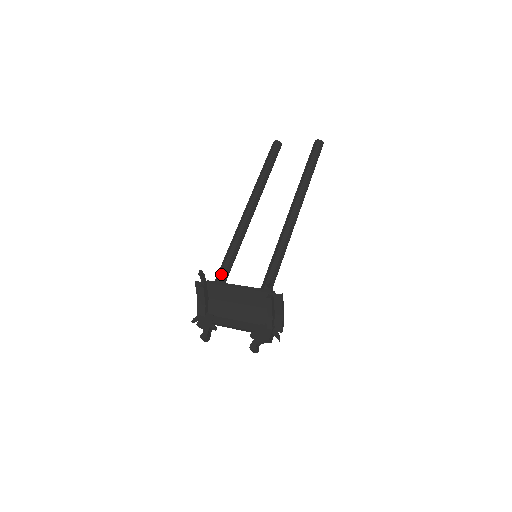
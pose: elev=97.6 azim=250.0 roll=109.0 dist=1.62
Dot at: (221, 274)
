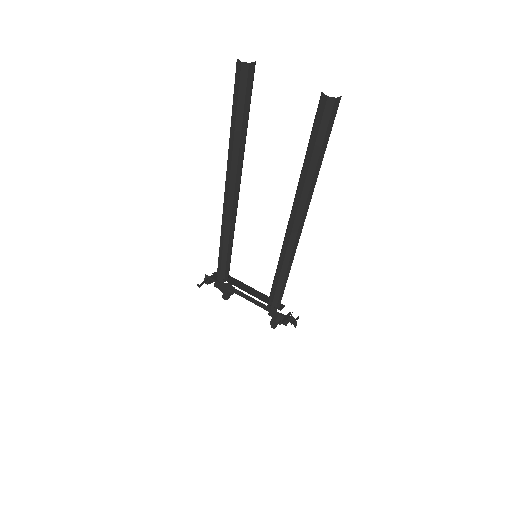
Dot at: (221, 272)
